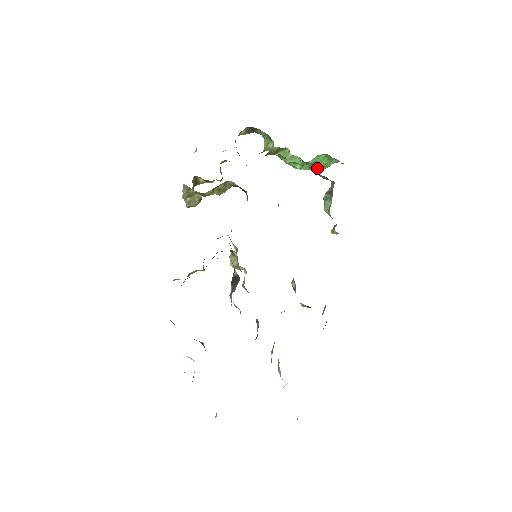
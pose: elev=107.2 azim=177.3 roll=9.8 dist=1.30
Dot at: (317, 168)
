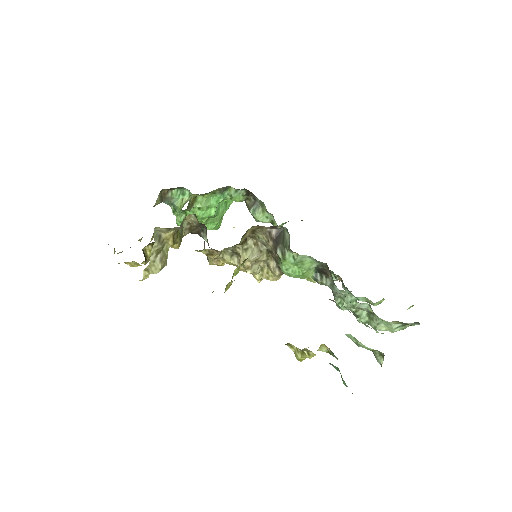
Dot at: (220, 217)
